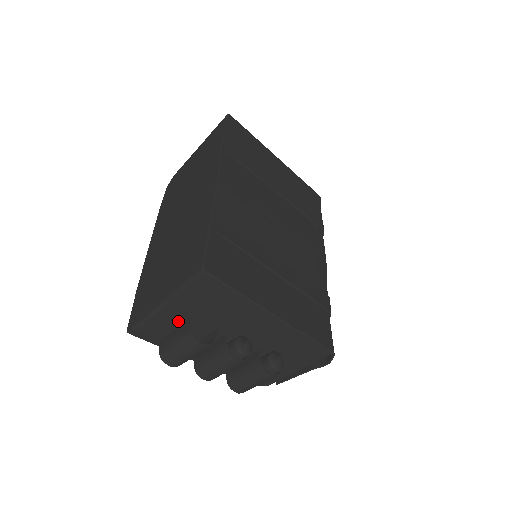
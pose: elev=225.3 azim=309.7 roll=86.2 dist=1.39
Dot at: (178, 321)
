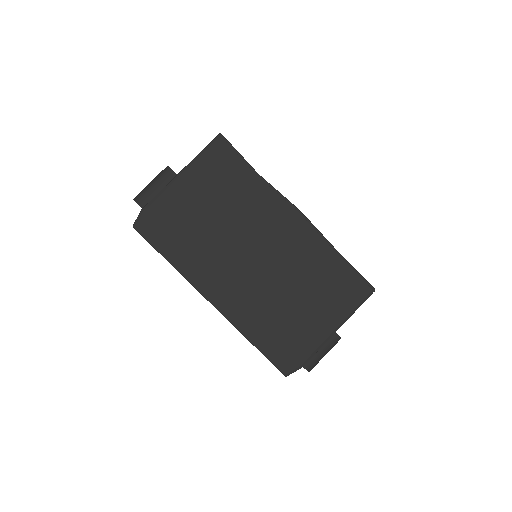
Dot at: occluded
